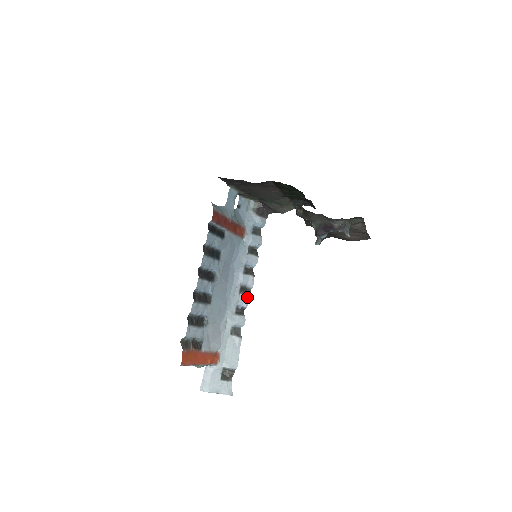
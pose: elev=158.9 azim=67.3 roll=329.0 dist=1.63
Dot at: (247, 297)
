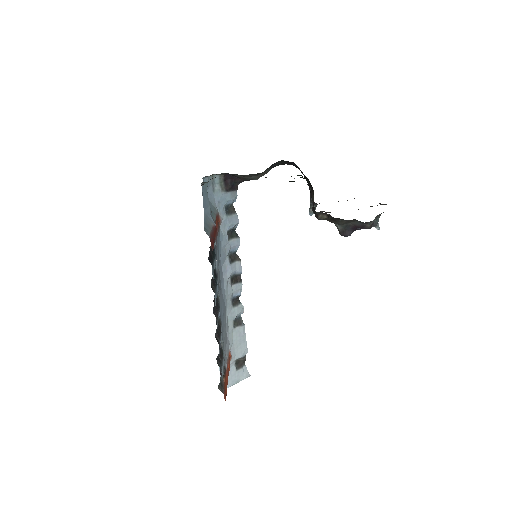
Dot at: (239, 285)
